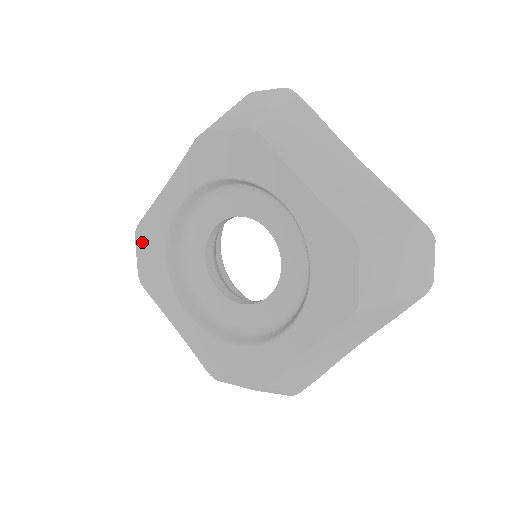
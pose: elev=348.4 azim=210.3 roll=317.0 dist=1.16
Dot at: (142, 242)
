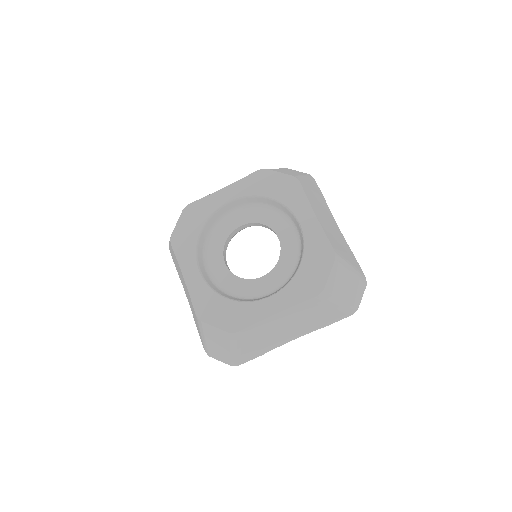
Dot at: (187, 215)
